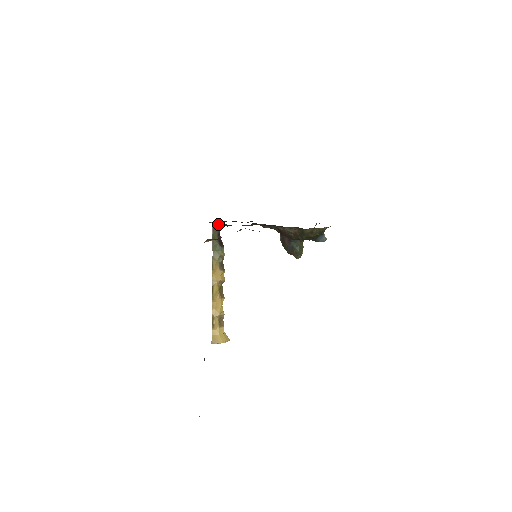
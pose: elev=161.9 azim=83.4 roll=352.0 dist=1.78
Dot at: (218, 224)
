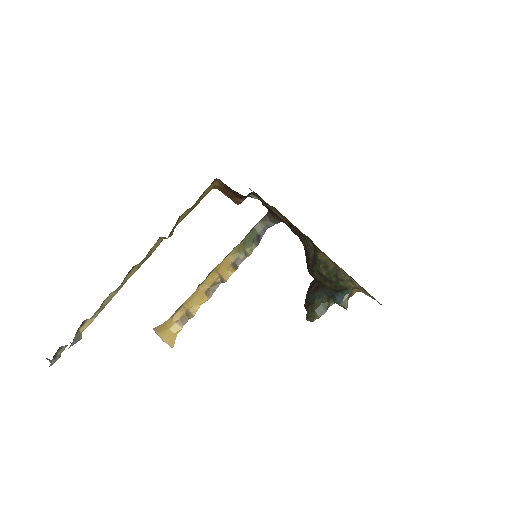
Dot at: (256, 194)
